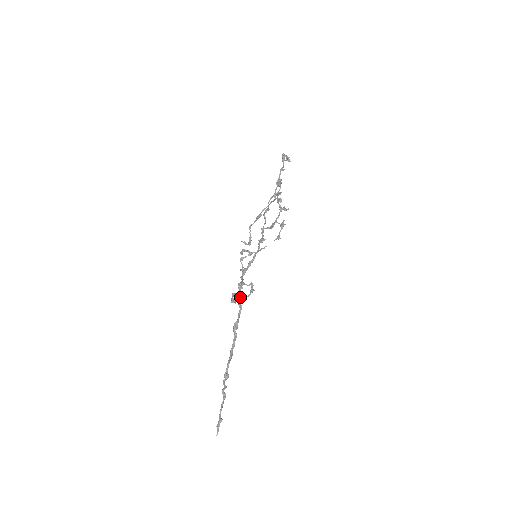
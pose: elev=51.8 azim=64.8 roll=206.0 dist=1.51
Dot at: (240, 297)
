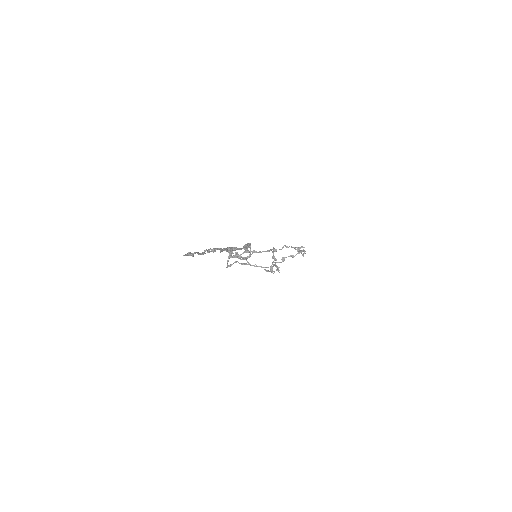
Dot at: occluded
